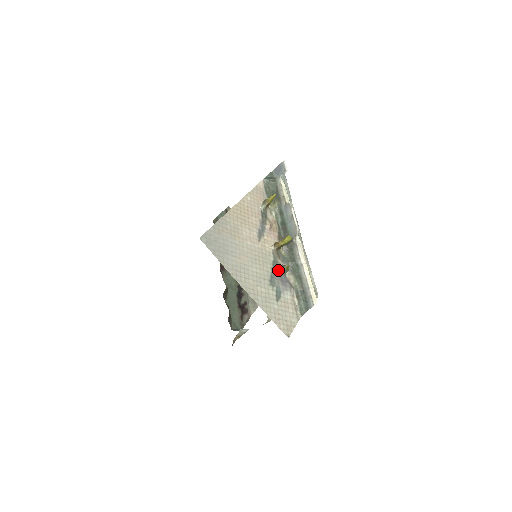
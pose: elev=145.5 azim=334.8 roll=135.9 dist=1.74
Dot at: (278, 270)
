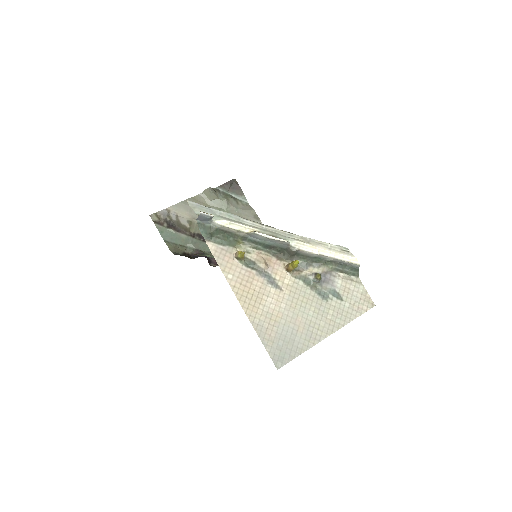
Dot at: (315, 283)
